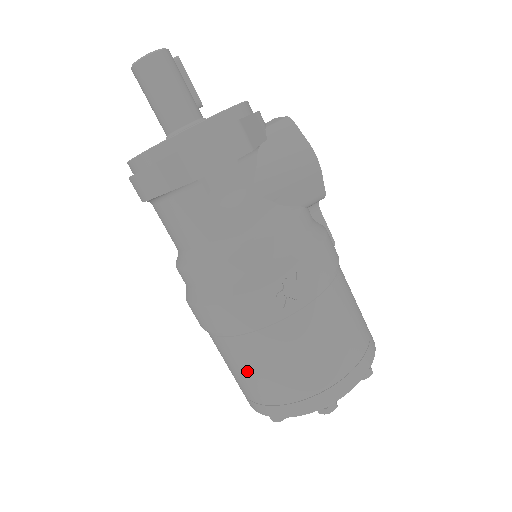
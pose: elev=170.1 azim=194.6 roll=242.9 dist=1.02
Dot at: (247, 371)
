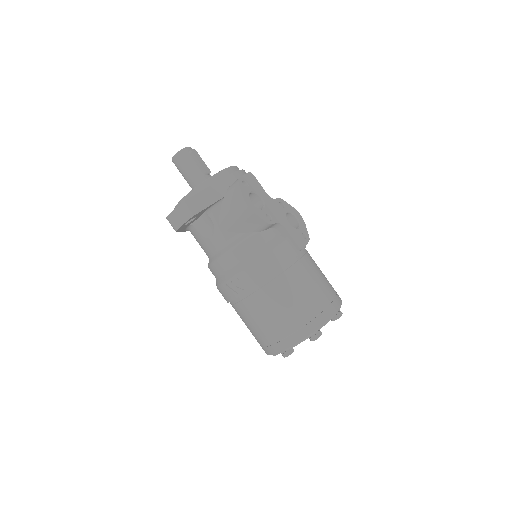
Dot at: occluded
